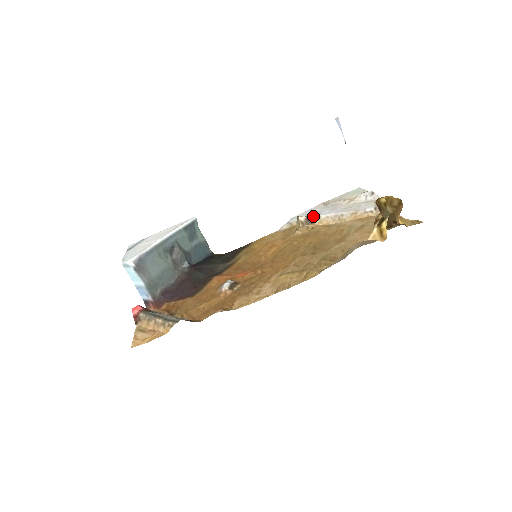
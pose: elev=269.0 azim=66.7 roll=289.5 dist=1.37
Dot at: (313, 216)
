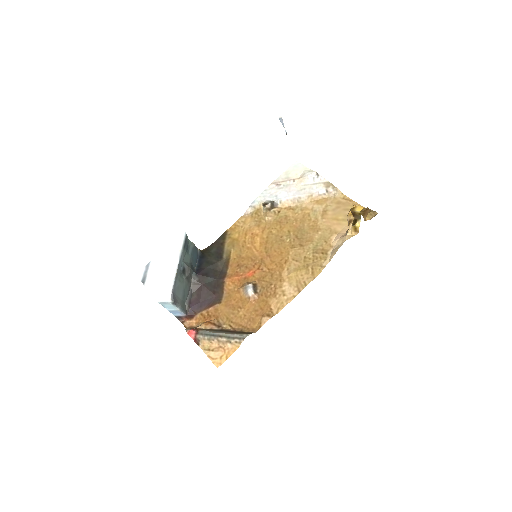
Dot at: (274, 200)
